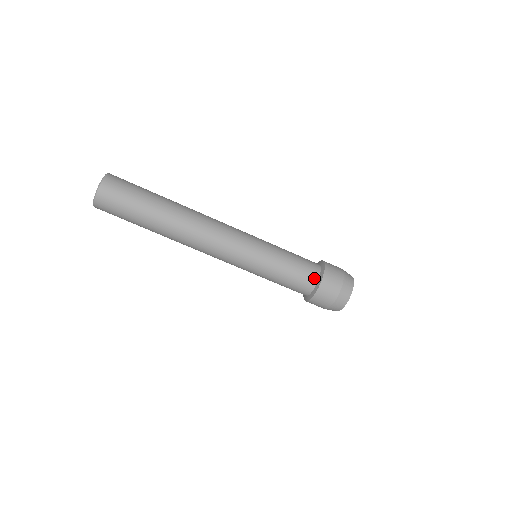
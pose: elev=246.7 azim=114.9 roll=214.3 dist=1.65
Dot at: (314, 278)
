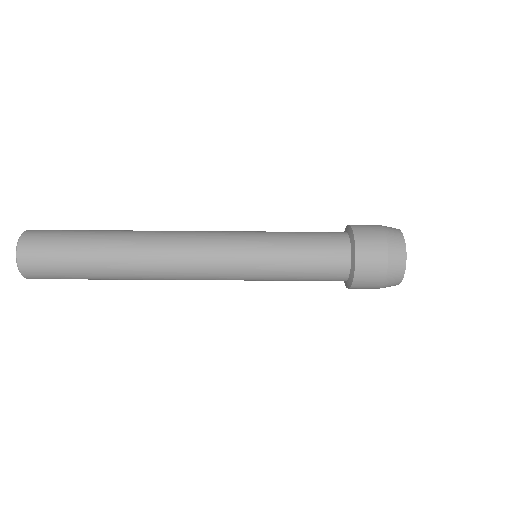
Dot at: (344, 245)
